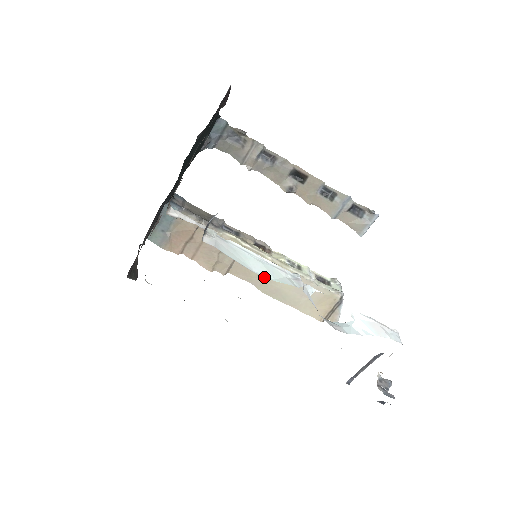
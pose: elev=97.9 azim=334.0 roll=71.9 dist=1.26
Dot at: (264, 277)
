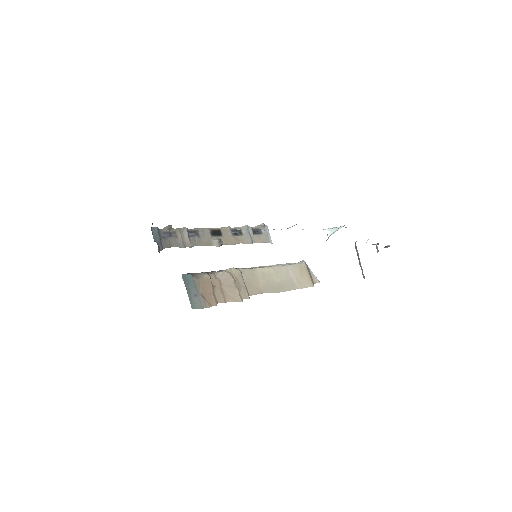
Dot at: (266, 283)
